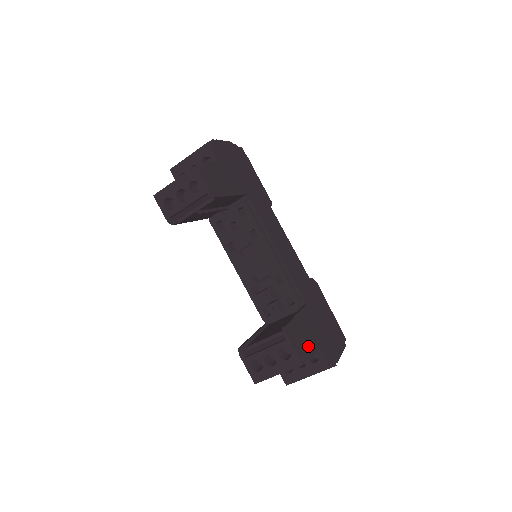
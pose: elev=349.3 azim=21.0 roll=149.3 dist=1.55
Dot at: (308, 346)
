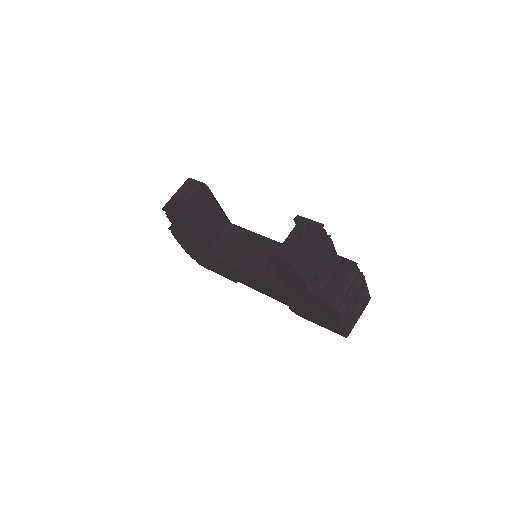
Dot at: occluded
